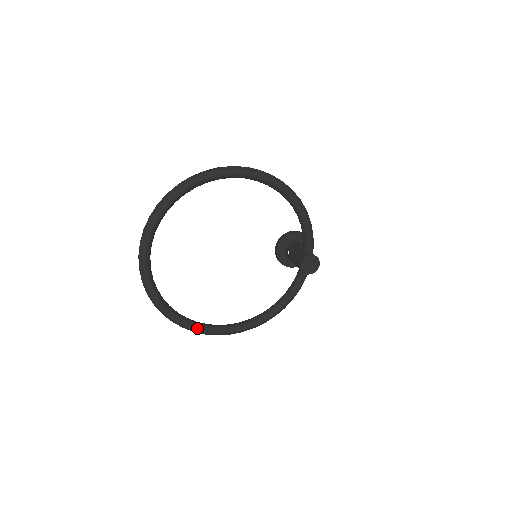
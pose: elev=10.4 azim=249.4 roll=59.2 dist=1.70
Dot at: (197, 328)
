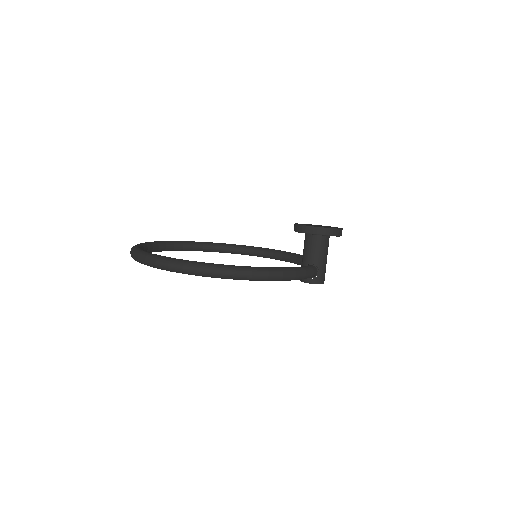
Dot at: (234, 253)
